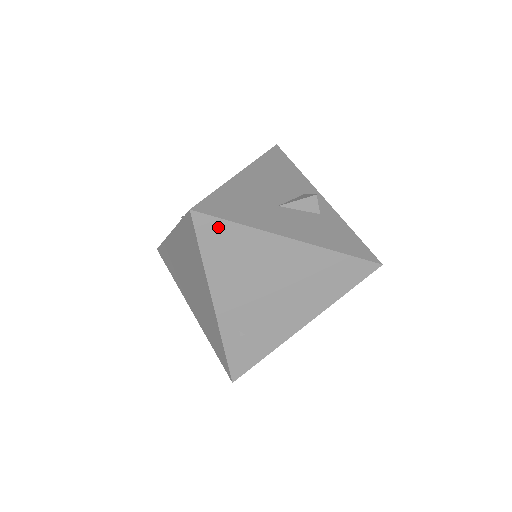
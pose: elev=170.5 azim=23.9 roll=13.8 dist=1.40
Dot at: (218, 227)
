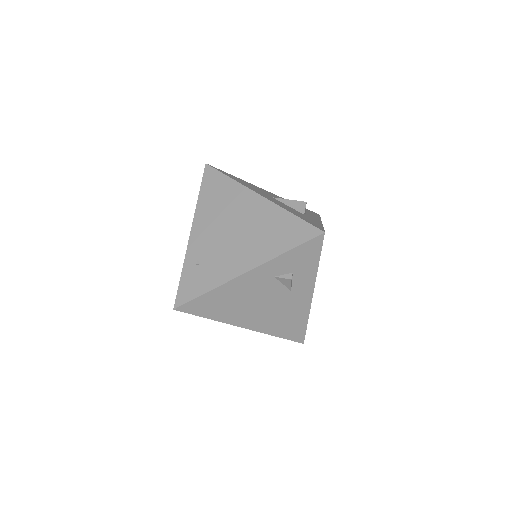
Dot at: (216, 177)
